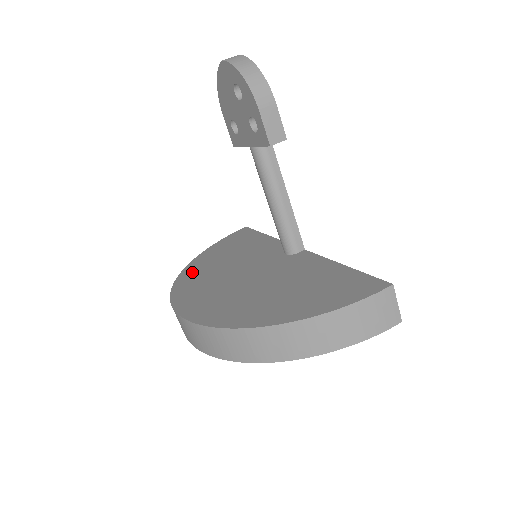
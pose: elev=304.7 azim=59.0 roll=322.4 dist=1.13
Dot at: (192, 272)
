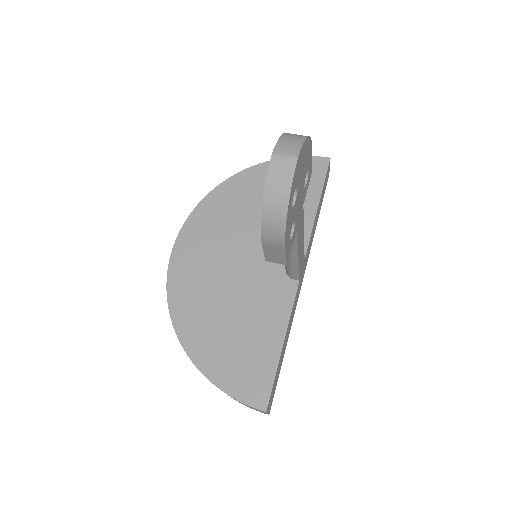
Dot at: (229, 193)
